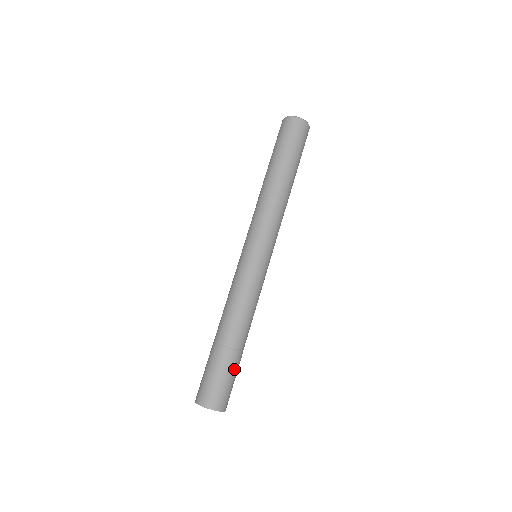
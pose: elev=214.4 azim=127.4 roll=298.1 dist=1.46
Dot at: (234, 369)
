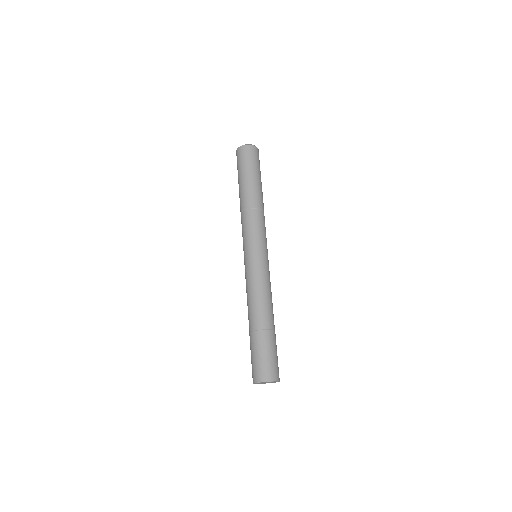
Dot at: (267, 345)
